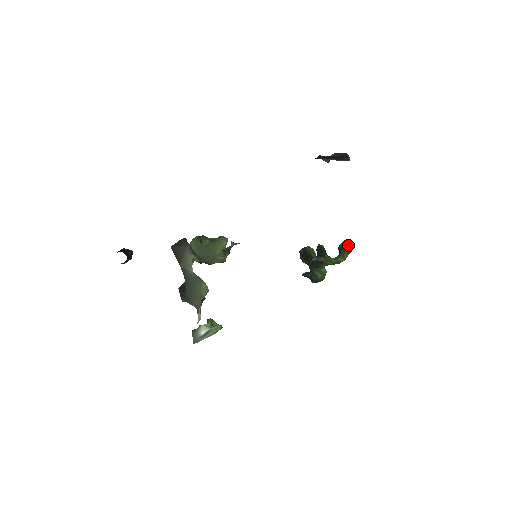
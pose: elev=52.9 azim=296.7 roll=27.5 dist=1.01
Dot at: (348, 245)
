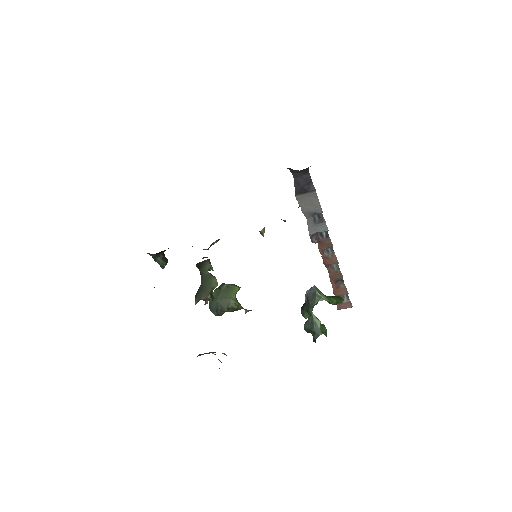
Dot at: (339, 296)
